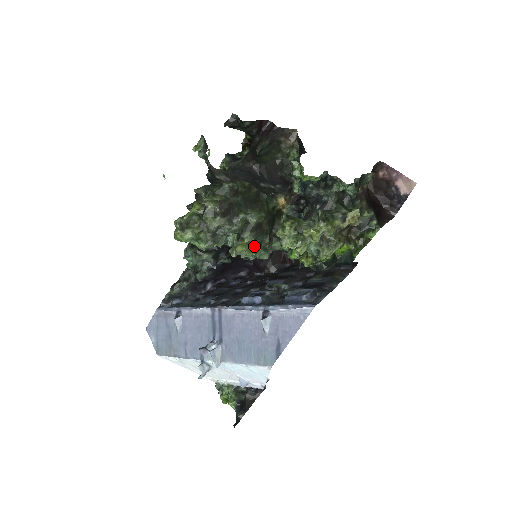
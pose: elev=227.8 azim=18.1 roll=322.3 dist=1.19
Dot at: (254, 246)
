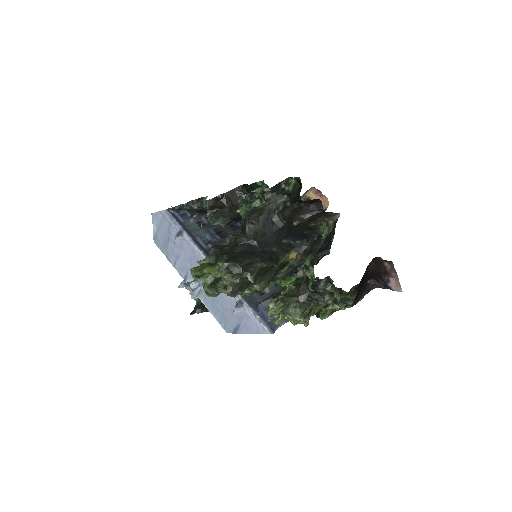
Dot at: occluded
